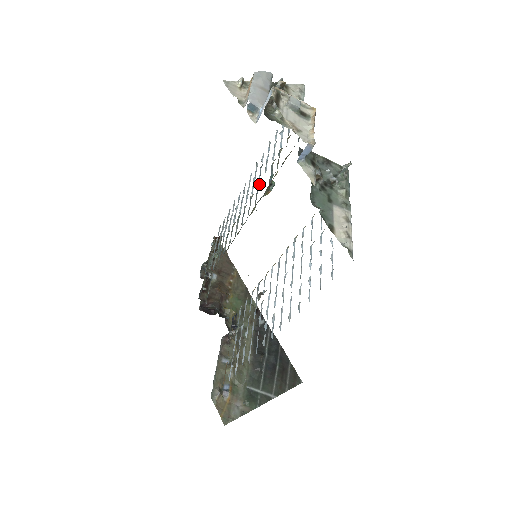
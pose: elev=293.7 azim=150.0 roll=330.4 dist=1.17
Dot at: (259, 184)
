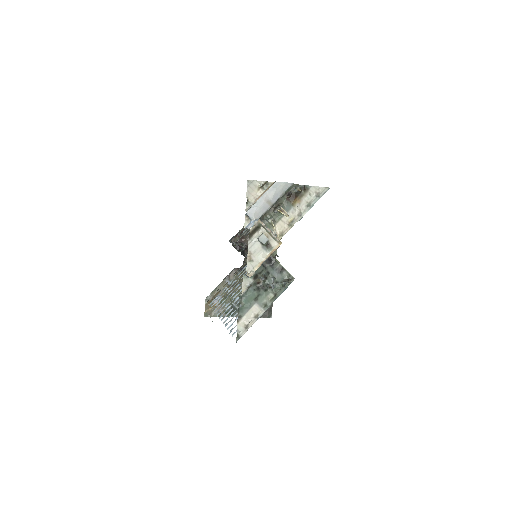
Dot at: occluded
